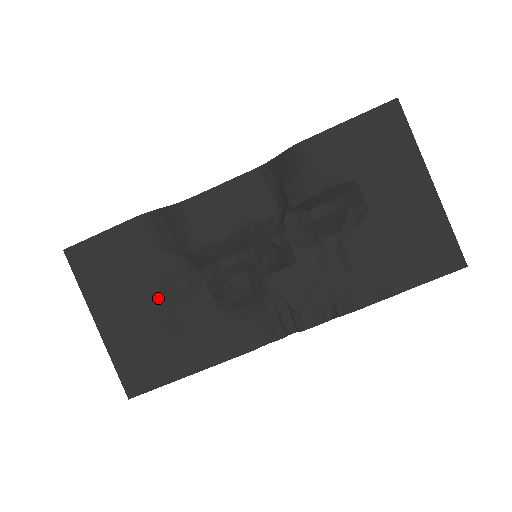
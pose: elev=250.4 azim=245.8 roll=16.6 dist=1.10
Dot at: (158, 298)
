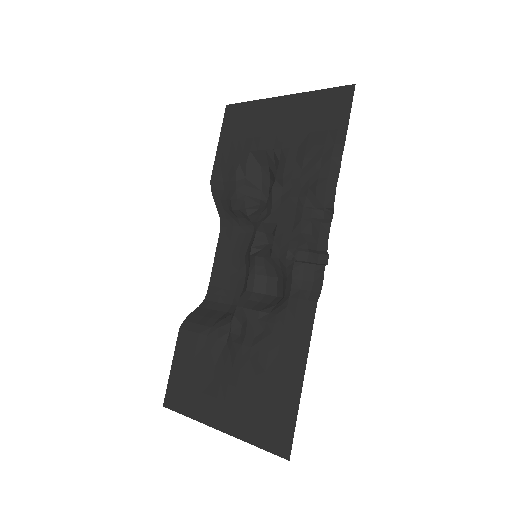
Dot at: (233, 358)
